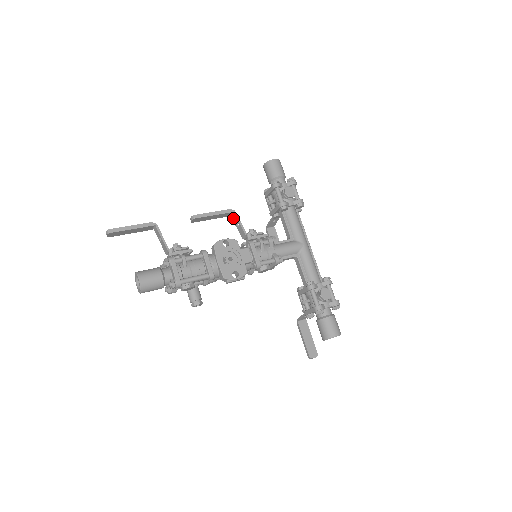
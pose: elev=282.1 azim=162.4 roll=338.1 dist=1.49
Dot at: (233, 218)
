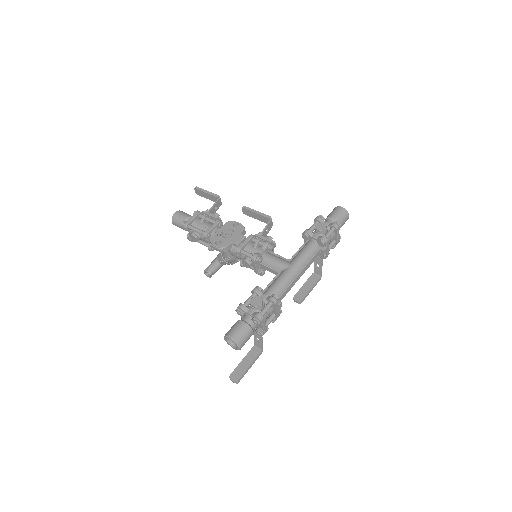
Dot at: (270, 226)
